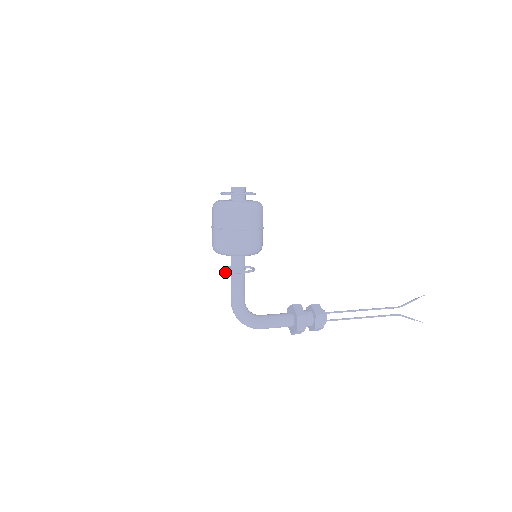
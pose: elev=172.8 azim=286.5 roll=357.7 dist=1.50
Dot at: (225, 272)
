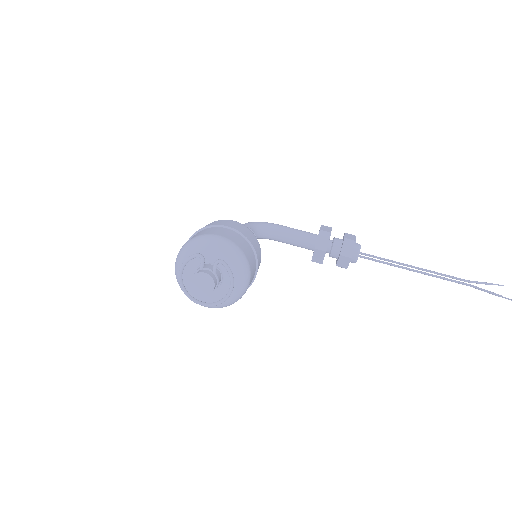
Dot at: occluded
